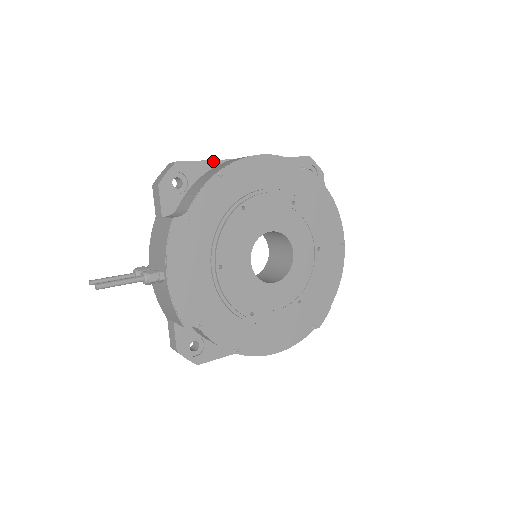
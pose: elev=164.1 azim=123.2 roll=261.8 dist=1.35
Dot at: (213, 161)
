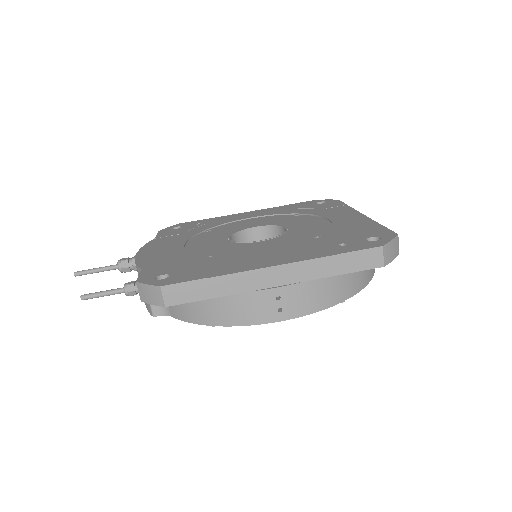
Dot at: (219, 296)
